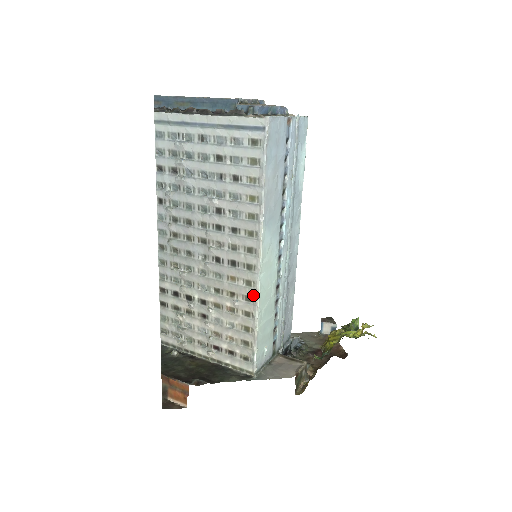
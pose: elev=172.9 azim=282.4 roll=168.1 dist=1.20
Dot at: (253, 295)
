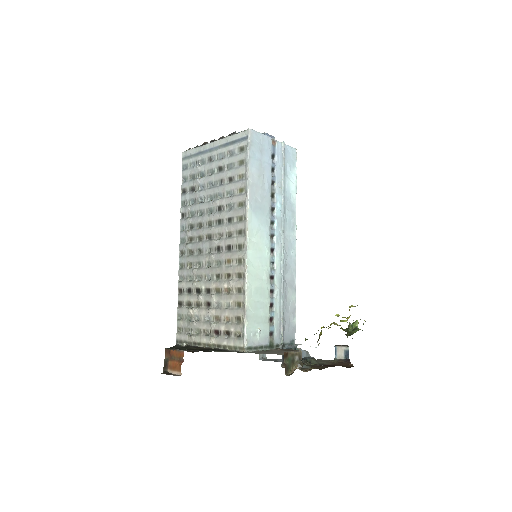
Dot at: (243, 270)
